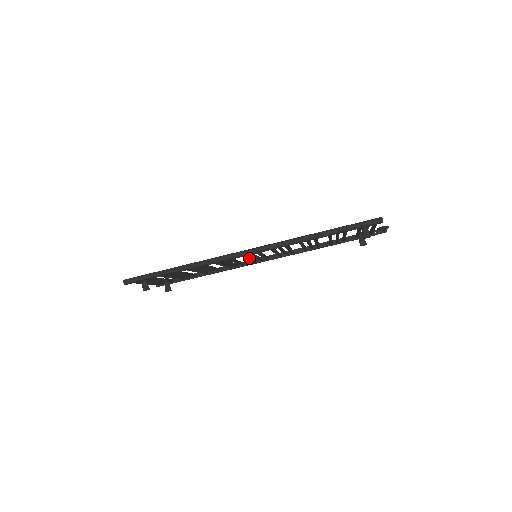
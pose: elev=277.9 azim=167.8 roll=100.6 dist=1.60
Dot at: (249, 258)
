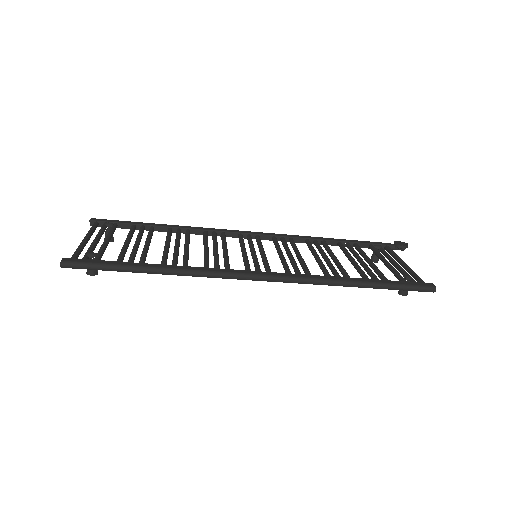
Dot at: occluded
